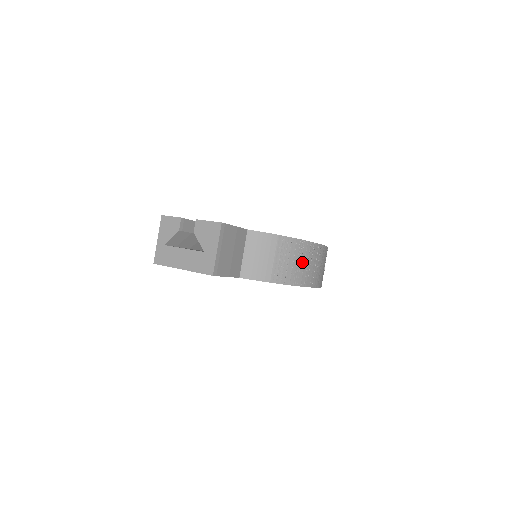
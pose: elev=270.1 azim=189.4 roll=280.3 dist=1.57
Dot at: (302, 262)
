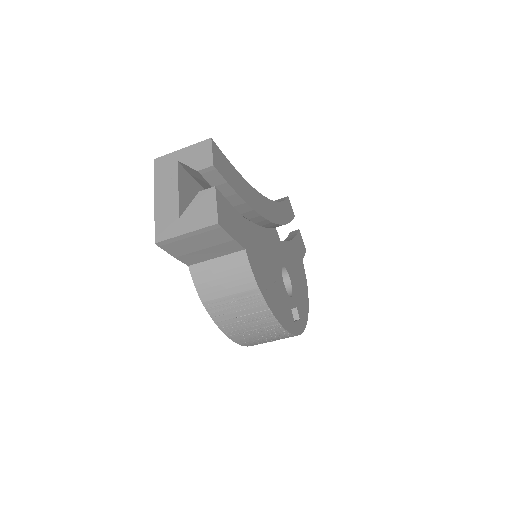
Dot at: (250, 324)
